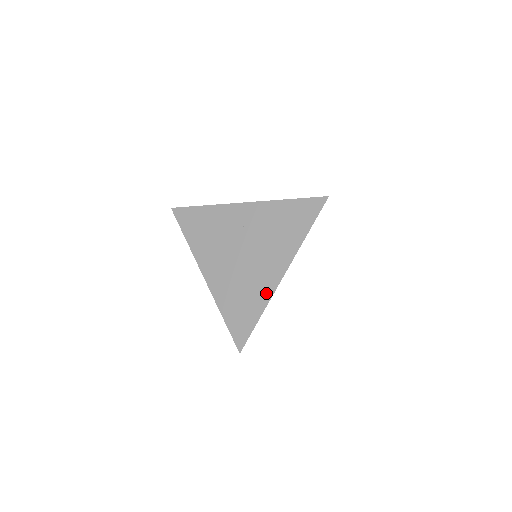
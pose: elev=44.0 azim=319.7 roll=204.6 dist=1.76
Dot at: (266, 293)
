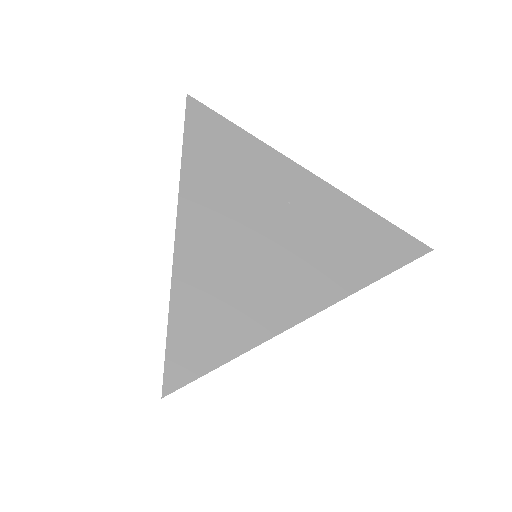
Dot at: (270, 323)
